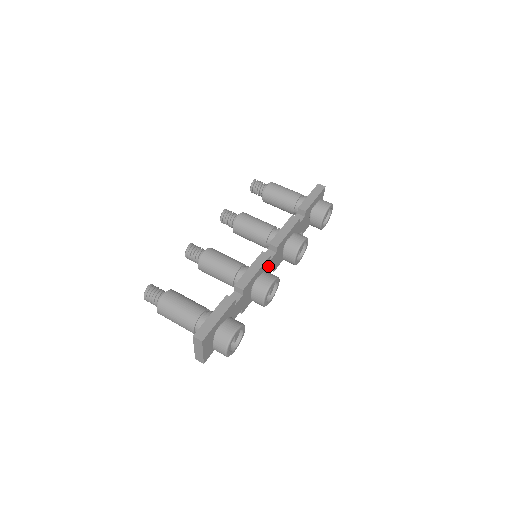
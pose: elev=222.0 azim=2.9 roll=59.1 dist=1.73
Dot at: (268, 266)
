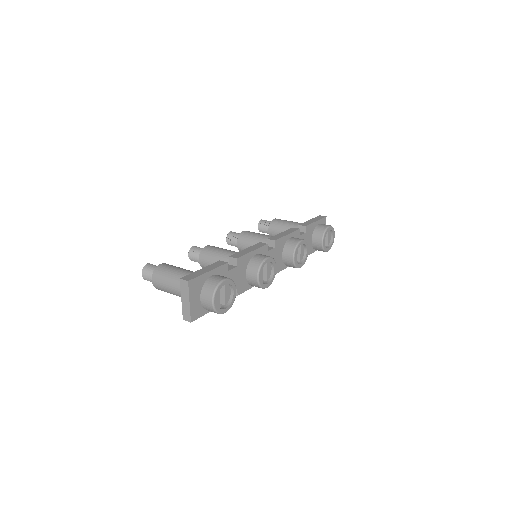
Dot at: occluded
